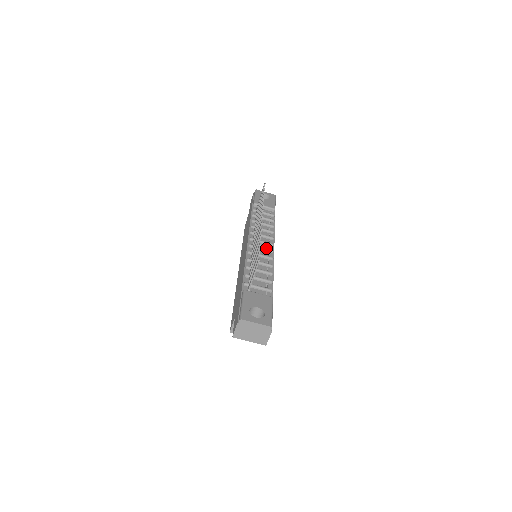
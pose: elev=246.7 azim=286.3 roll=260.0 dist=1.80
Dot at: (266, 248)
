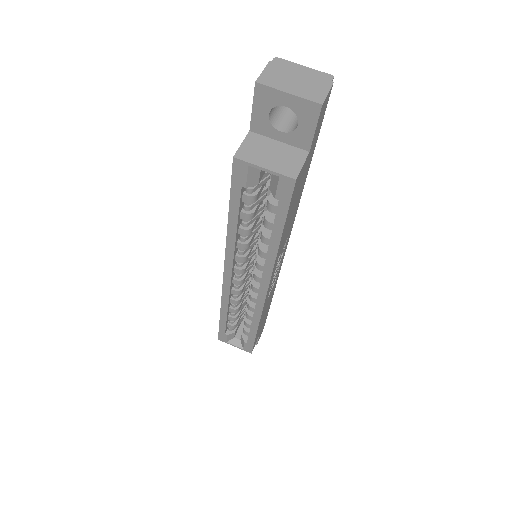
Dot at: occluded
